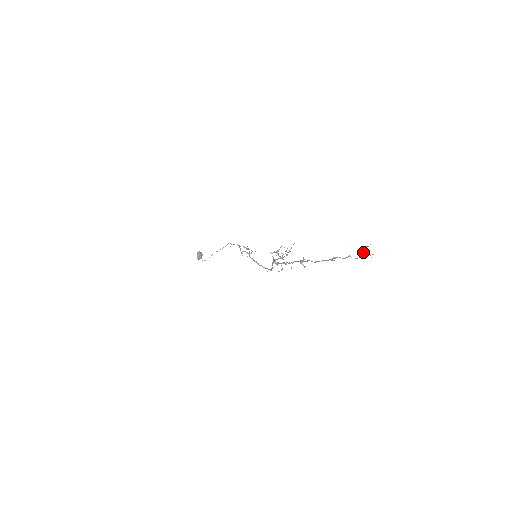
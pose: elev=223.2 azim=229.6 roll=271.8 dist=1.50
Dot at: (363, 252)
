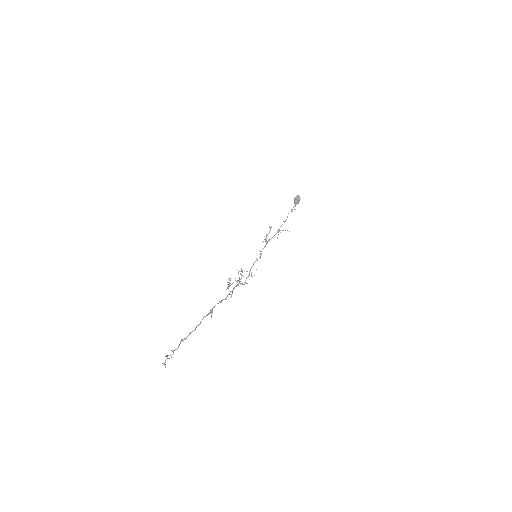
Dot at: (168, 358)
